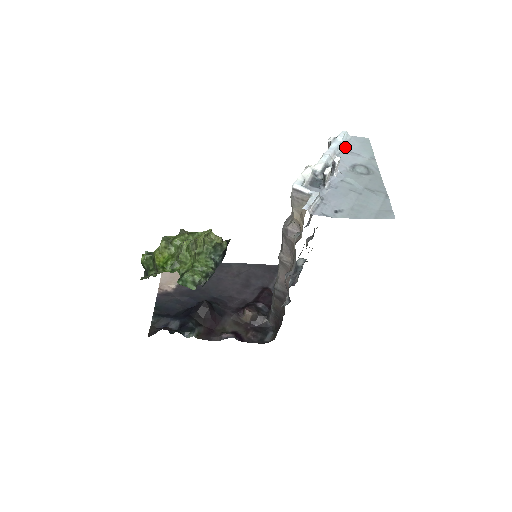
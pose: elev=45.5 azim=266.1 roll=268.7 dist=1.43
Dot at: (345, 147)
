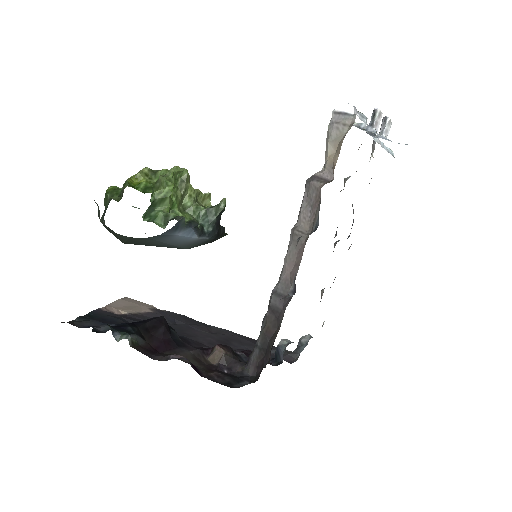
Dot at: occluded
